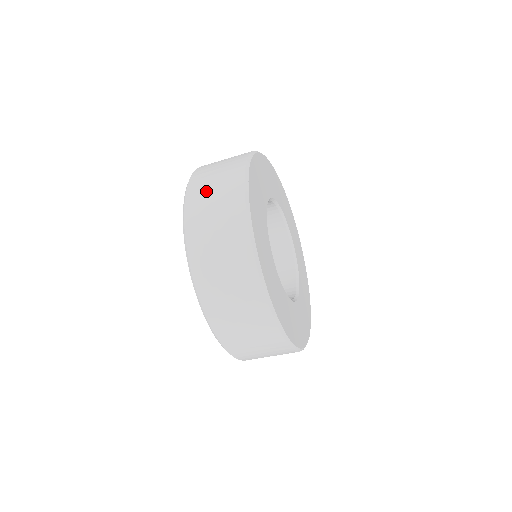
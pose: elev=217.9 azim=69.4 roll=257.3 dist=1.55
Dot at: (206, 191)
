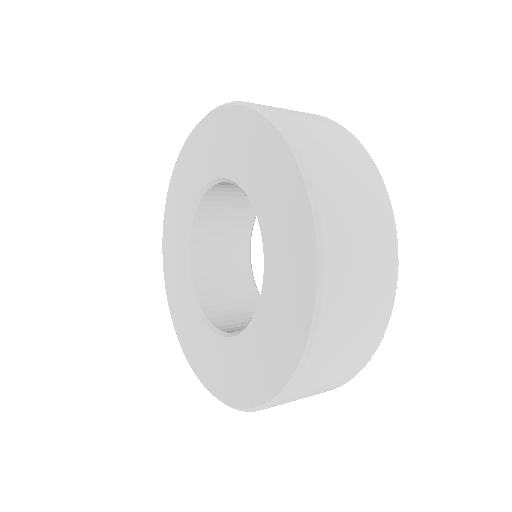
Dot at: (354, 257)
